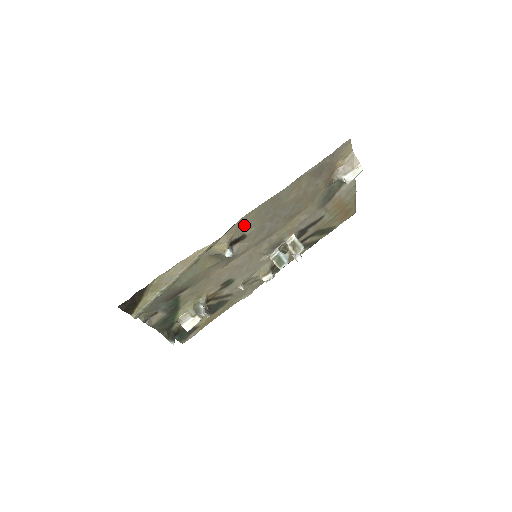
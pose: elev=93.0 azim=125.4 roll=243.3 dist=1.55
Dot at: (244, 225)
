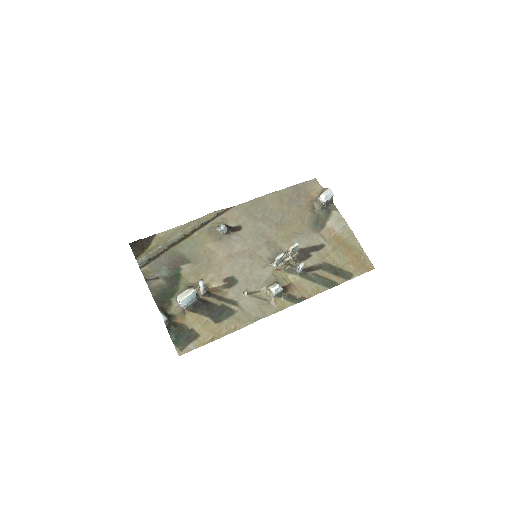
Dot at: (238, 216)
